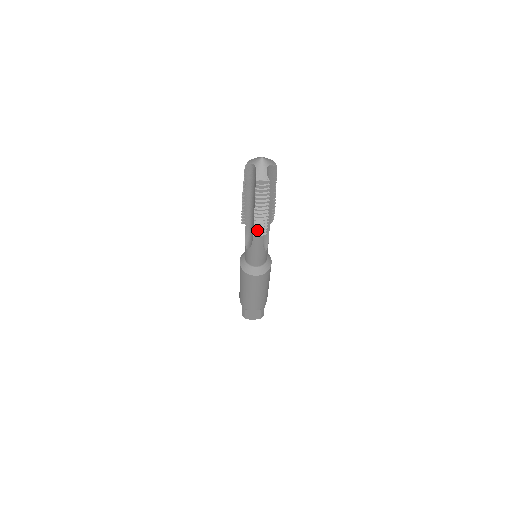
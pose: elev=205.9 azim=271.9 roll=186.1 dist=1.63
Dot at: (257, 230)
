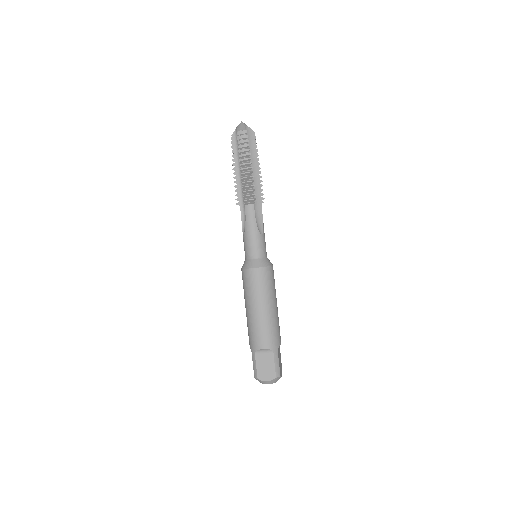
Dot at: (245, 191)
